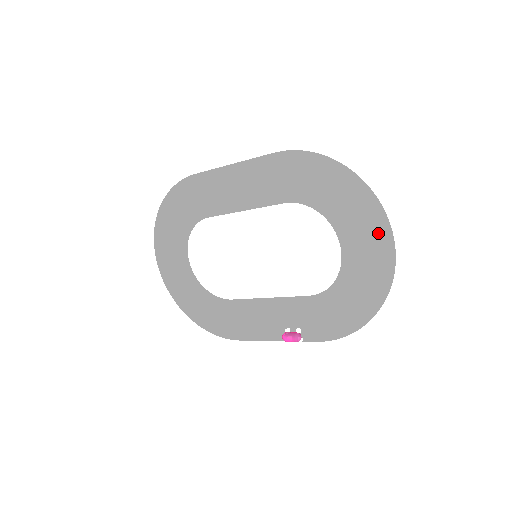
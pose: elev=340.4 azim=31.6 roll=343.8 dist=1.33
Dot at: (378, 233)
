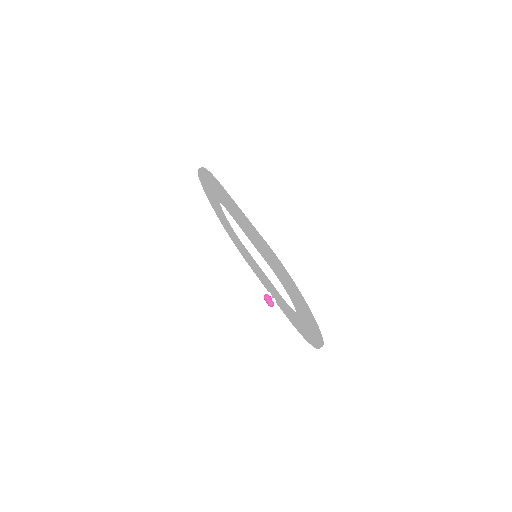
Dot at: (314, 335)
